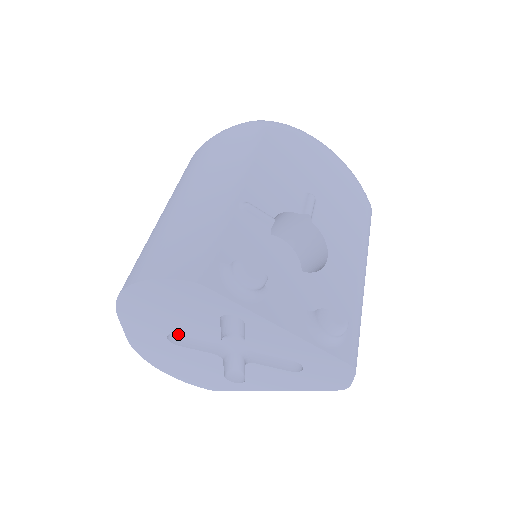
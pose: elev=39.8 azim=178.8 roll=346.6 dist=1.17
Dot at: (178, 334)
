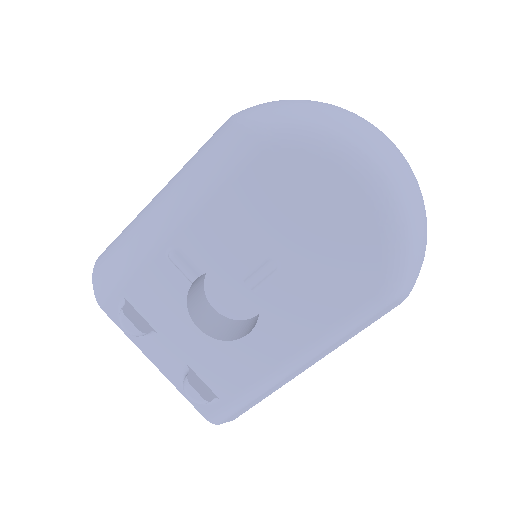
Dot at: occluded
